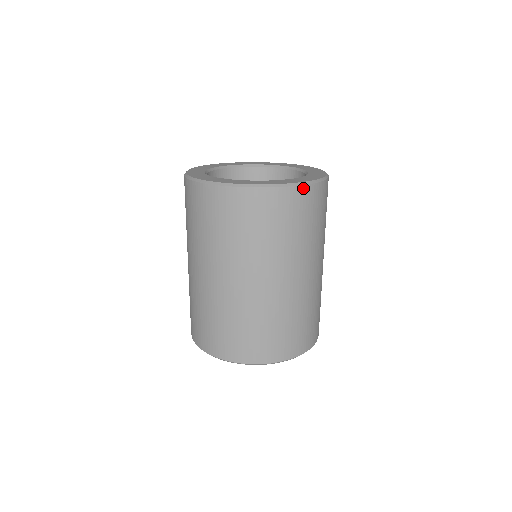
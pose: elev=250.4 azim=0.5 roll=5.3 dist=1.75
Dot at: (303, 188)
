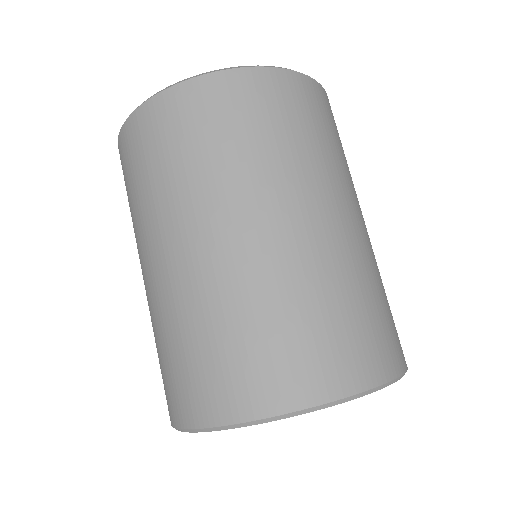
Dot at: (257, 71)
